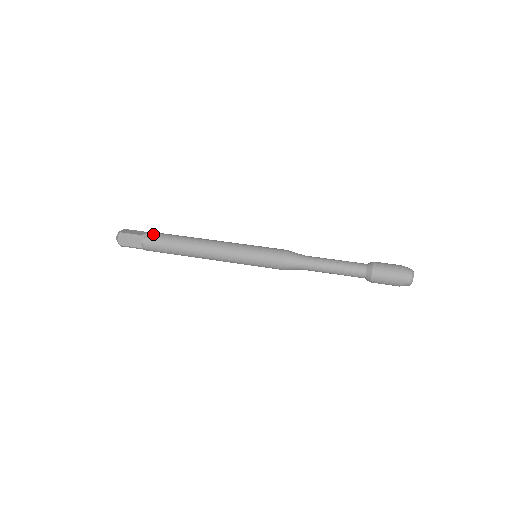
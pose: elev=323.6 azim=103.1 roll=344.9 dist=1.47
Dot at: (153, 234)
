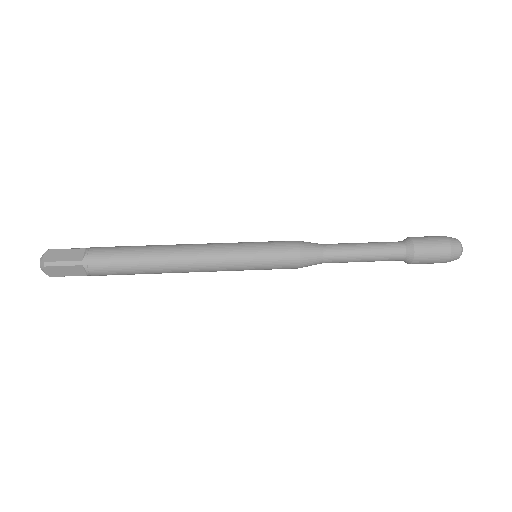
Dot at: occluded
